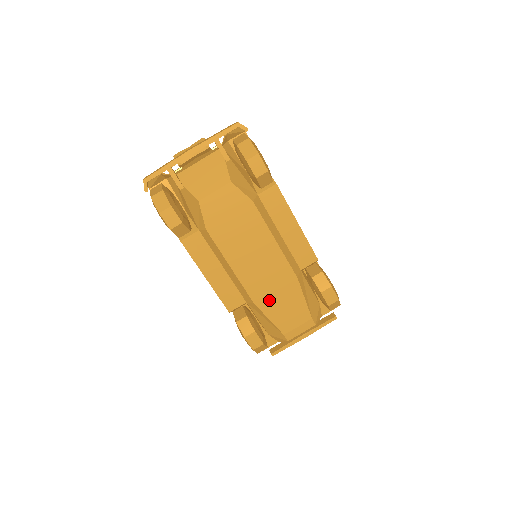
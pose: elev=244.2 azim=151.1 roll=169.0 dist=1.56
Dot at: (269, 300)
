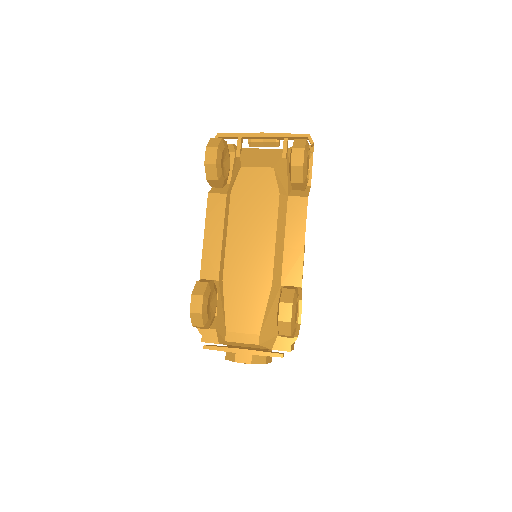
Dot at: (236, 287)
